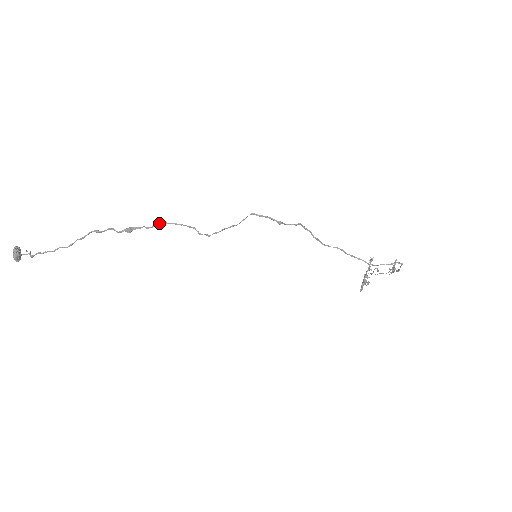
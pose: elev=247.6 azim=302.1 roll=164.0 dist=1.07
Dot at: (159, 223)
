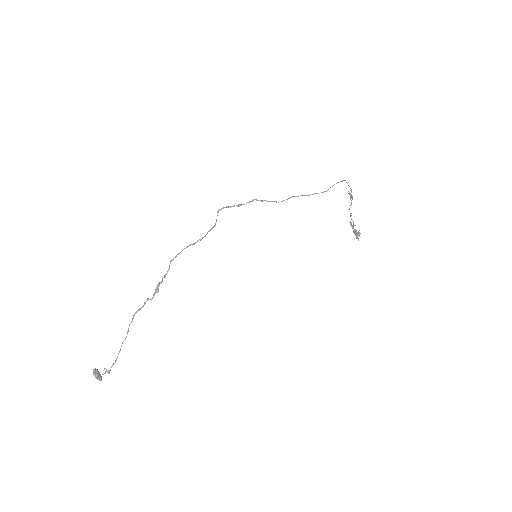
Dot at: occluded
